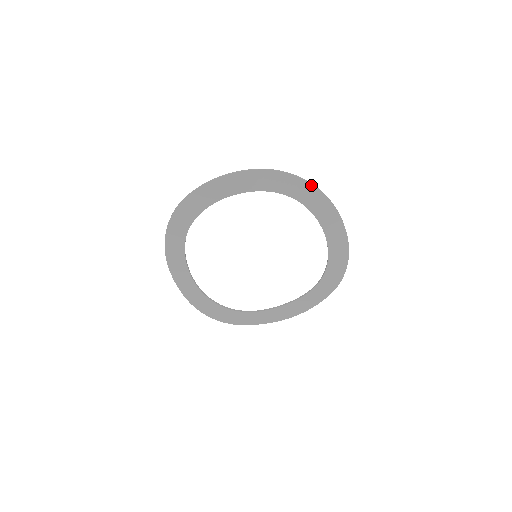
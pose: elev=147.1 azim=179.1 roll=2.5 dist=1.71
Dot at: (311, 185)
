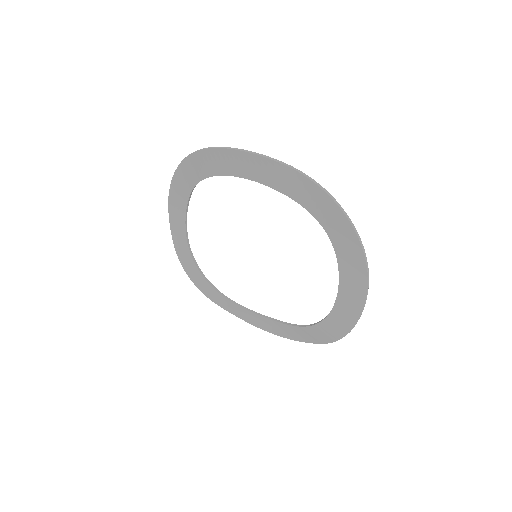
Dot at: (351, 226)
